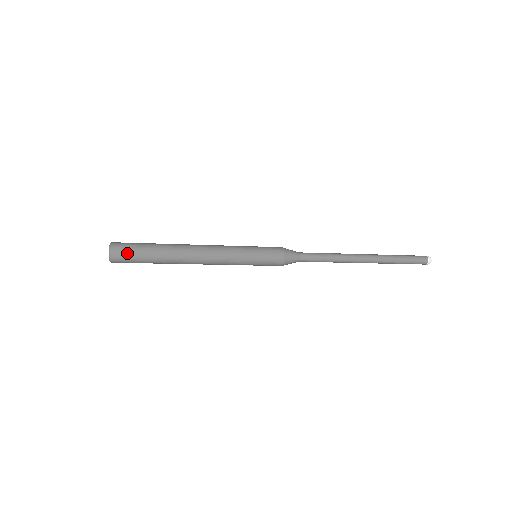
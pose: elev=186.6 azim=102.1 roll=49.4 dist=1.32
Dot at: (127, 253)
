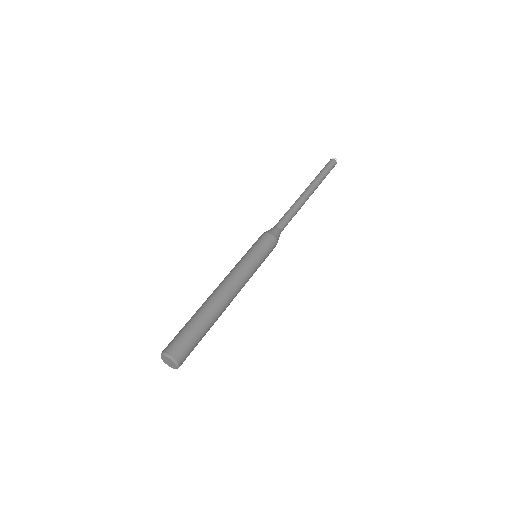
Dot at: occluded
